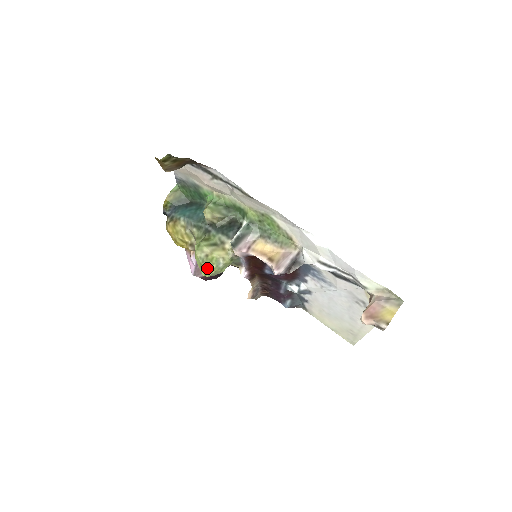
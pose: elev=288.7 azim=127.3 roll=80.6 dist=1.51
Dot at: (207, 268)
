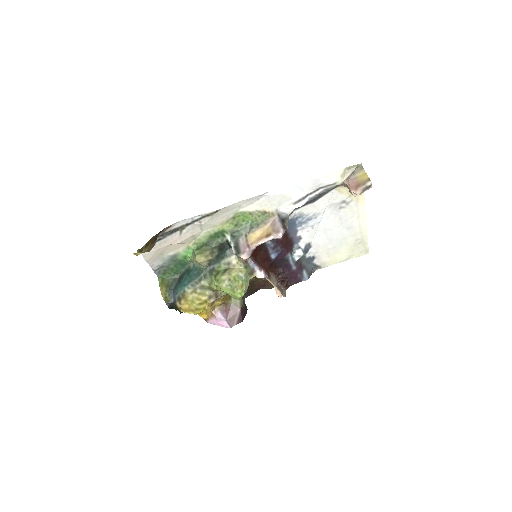
Dot at: (238, 288)
